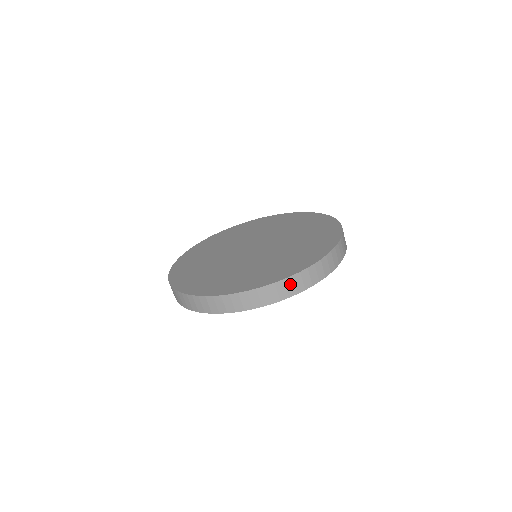
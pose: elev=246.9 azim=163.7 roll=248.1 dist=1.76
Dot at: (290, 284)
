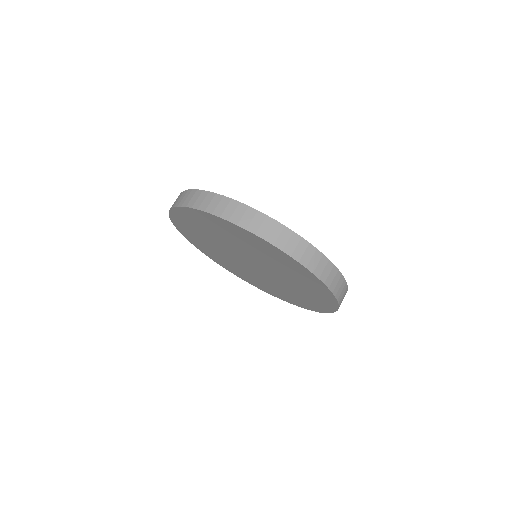
Dot at: (241, 211)
